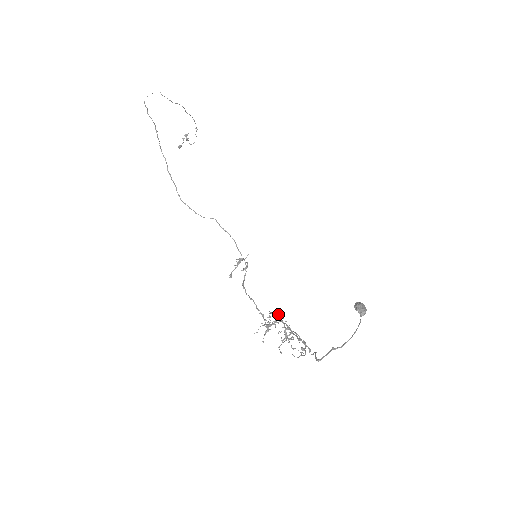
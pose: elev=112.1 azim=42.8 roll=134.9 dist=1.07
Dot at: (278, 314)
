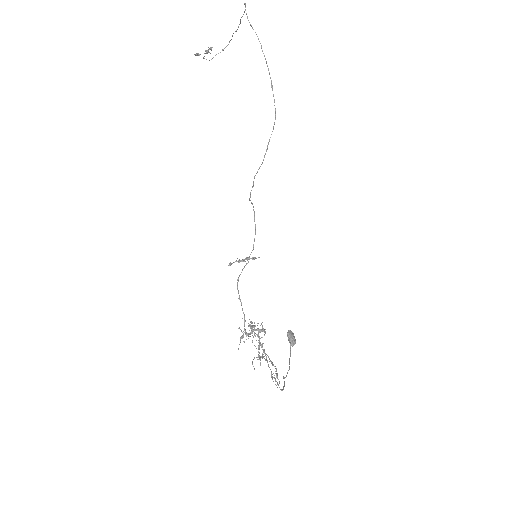
Dot at: occluded
